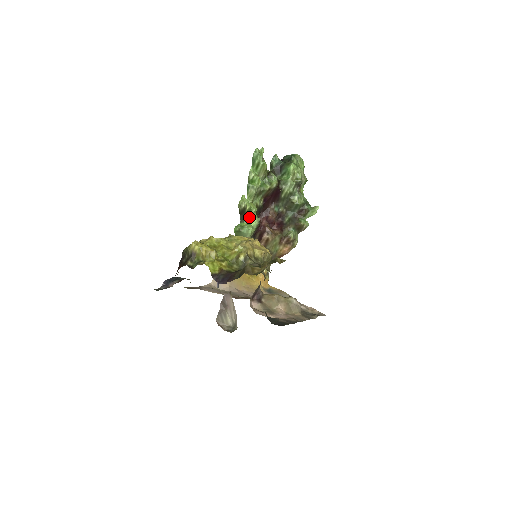
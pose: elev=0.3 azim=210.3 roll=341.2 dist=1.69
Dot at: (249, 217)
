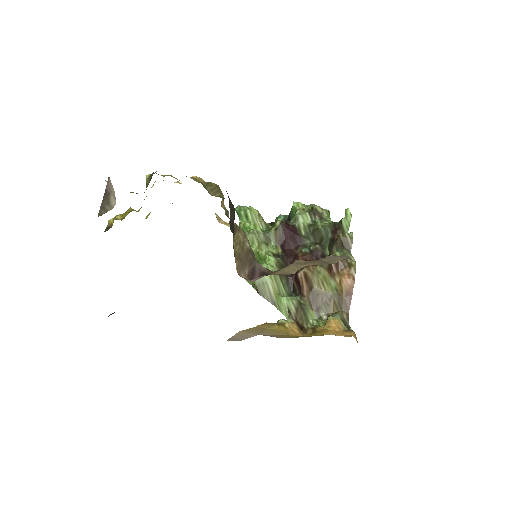
Dot at: (262, 262)
